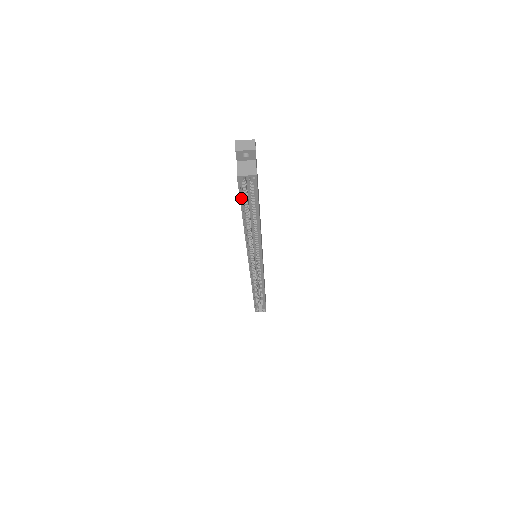
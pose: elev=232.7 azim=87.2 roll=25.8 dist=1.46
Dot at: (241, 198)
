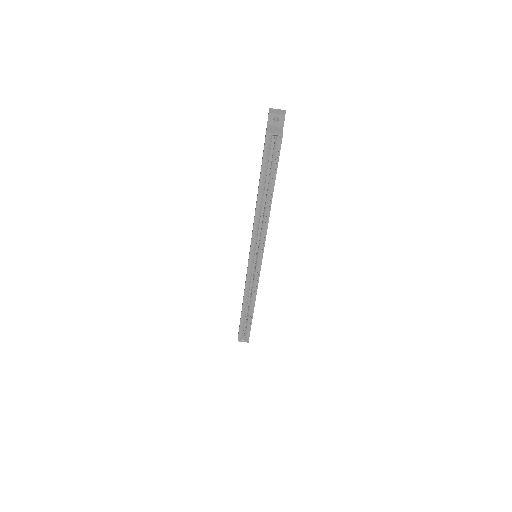
Dot at: (263, 162)
